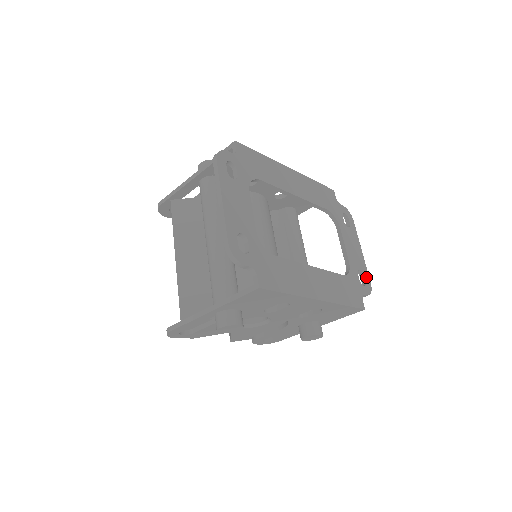
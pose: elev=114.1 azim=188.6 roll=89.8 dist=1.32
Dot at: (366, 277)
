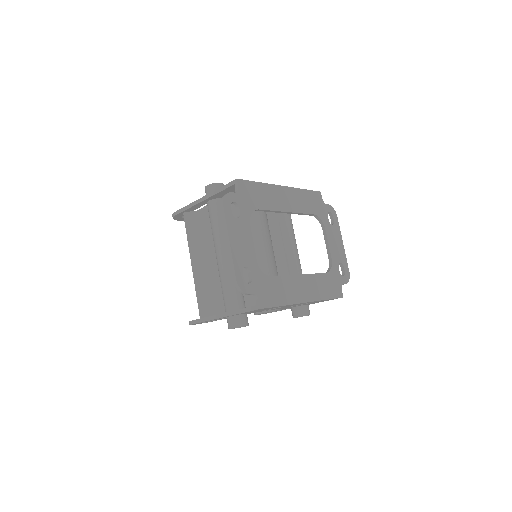
Dot at: (346, 267)
